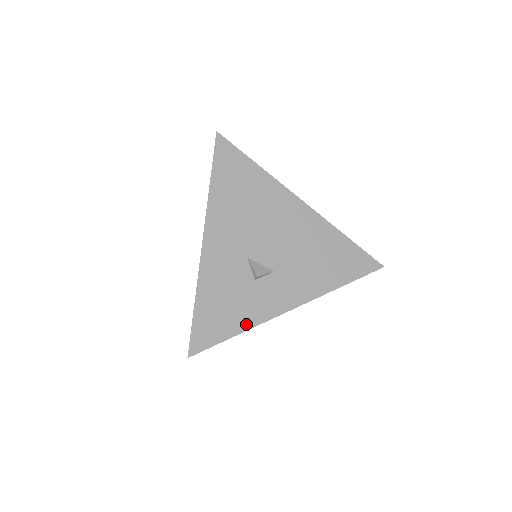
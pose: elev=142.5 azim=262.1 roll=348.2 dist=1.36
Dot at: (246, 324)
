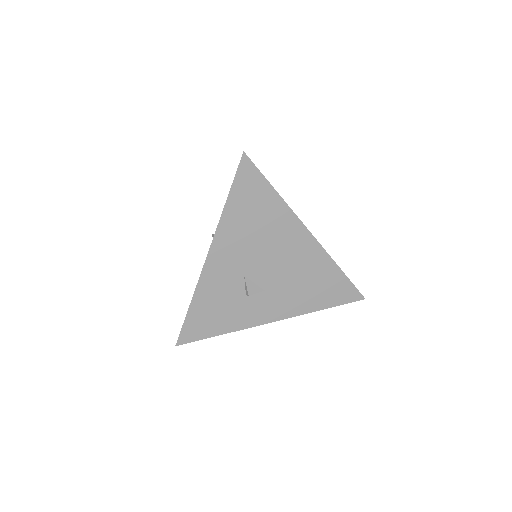
Dot at: (230, 328)
